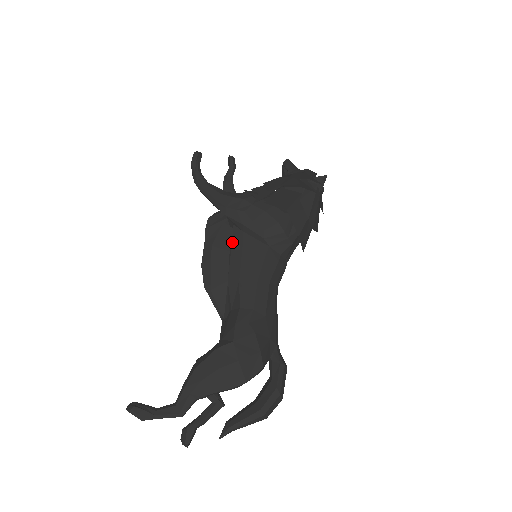
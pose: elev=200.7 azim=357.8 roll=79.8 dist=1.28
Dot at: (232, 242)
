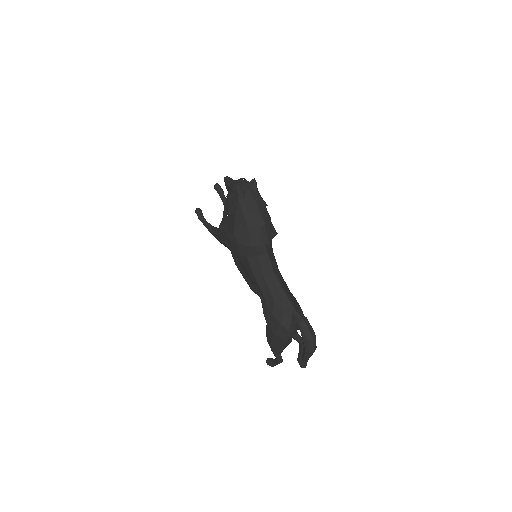
Dot at: (238, 260)
